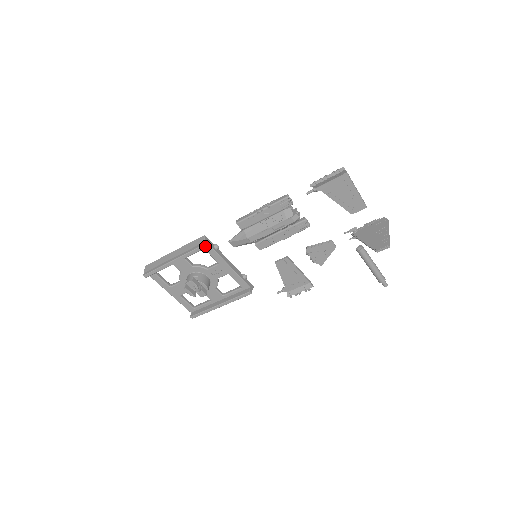
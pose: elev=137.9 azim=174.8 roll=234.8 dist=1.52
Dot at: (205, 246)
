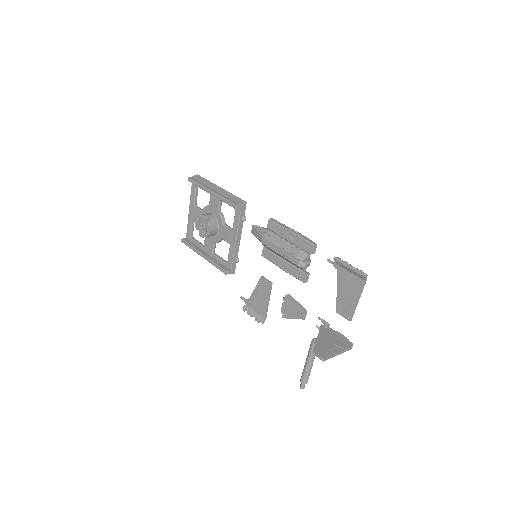
Dot at: (237, 207)
